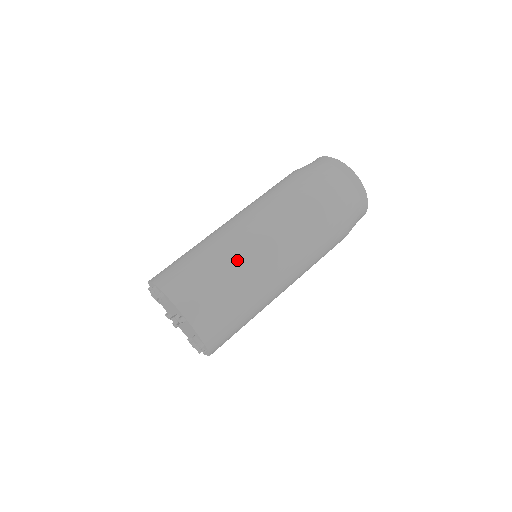
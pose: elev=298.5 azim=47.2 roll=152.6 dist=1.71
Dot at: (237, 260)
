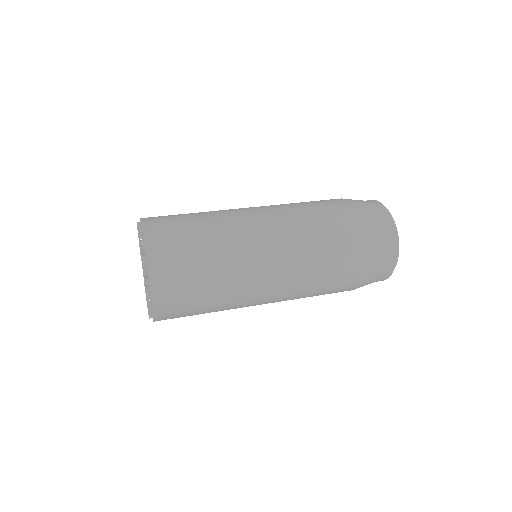
Dot at: (224, 221)
